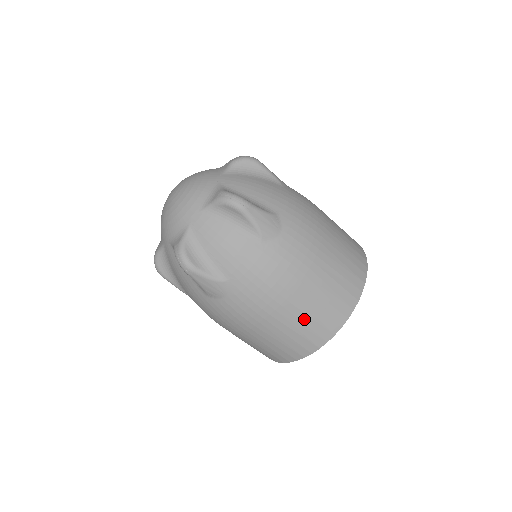
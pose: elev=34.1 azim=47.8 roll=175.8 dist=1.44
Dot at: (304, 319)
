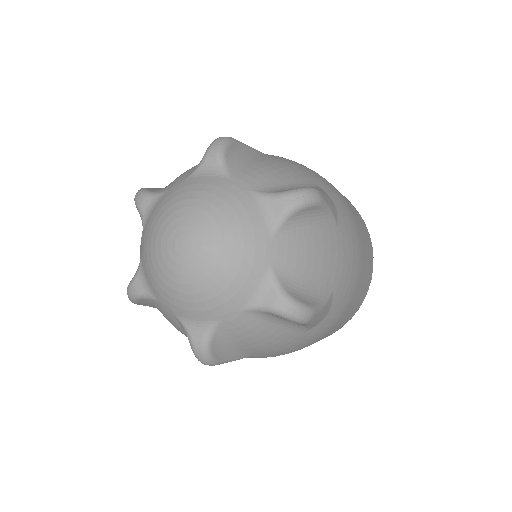
Dot at: (366, 274)
